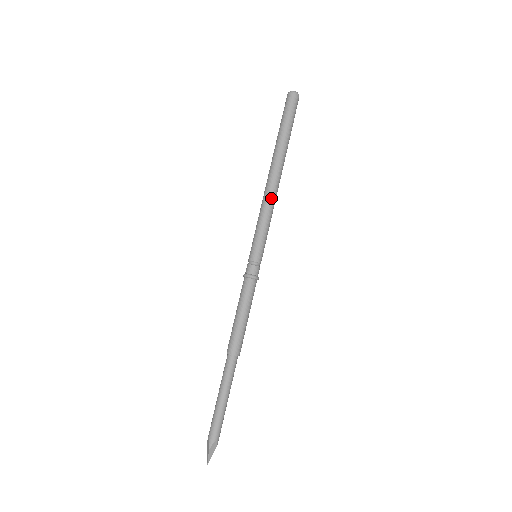
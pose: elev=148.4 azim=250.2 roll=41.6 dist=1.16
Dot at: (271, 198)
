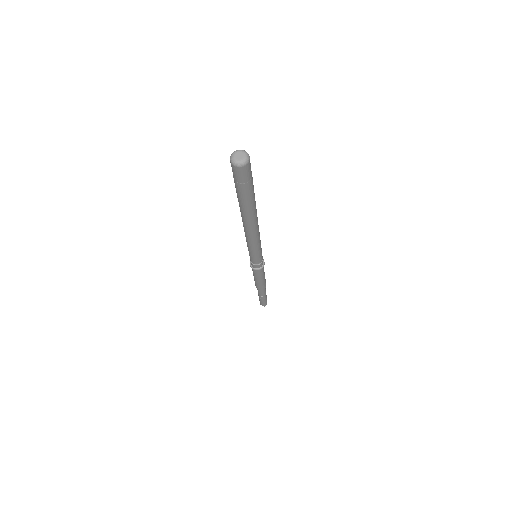
Dot at: (247, 236)
